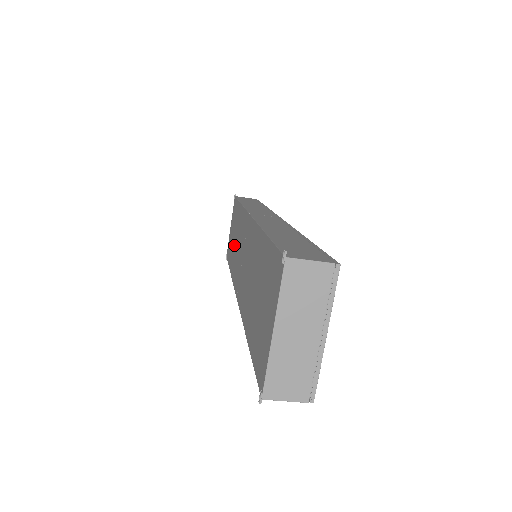
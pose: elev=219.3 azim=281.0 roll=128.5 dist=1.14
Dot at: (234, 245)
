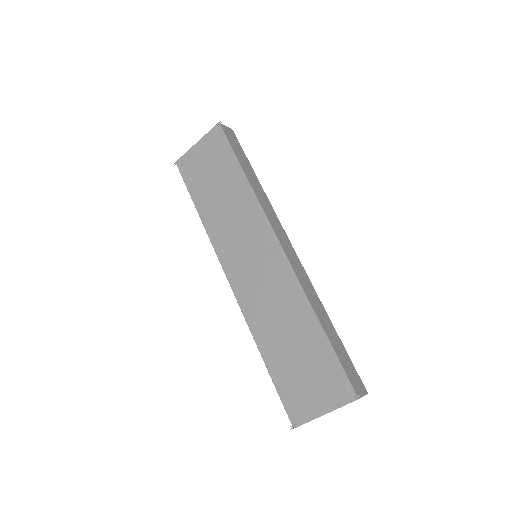
Dot at: (218, 201)
